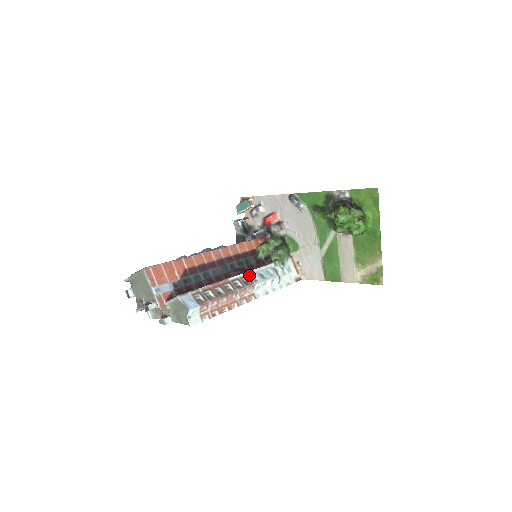
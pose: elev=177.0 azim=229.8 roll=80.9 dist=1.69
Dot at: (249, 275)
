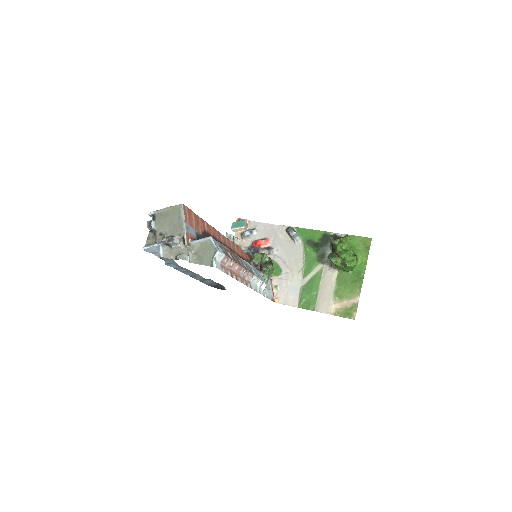
Dot at: (250, 266)
